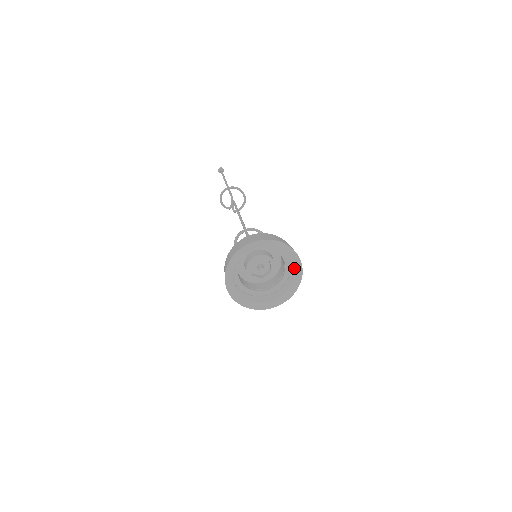
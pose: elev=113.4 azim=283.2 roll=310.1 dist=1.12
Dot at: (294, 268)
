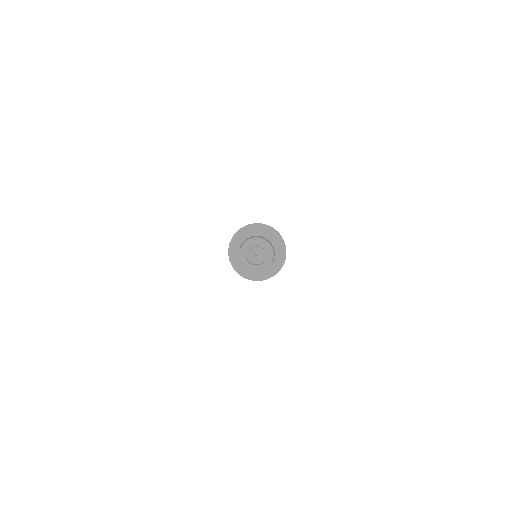
Dot at: (280, 250)
